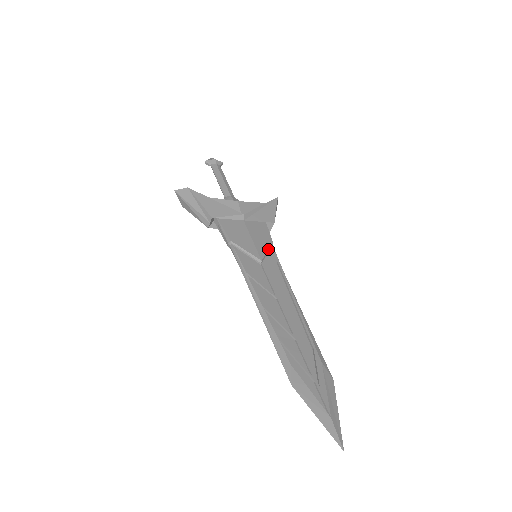
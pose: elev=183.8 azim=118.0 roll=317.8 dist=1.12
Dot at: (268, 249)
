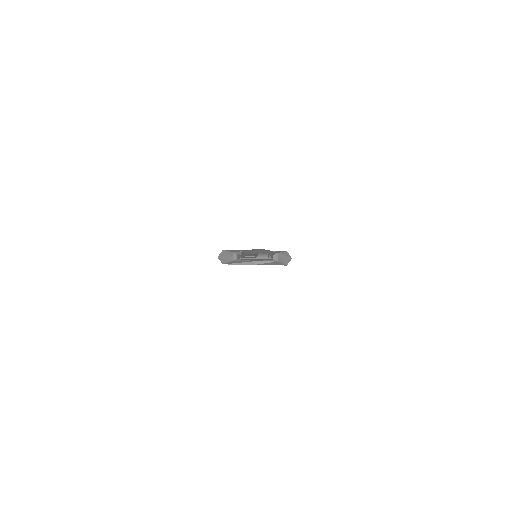
Dot at: occluded
